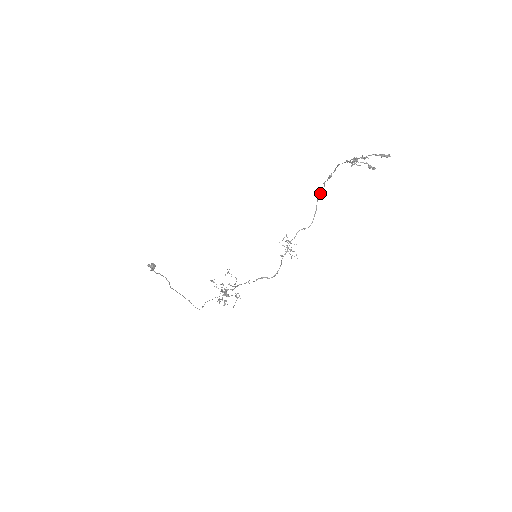
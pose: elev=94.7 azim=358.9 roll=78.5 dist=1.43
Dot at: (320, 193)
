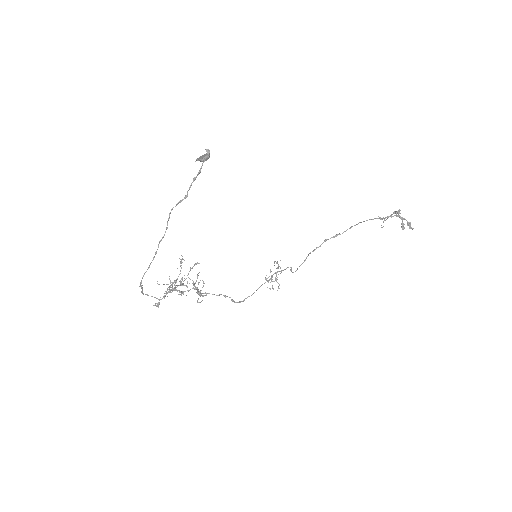
Dot at: (316, 248)
